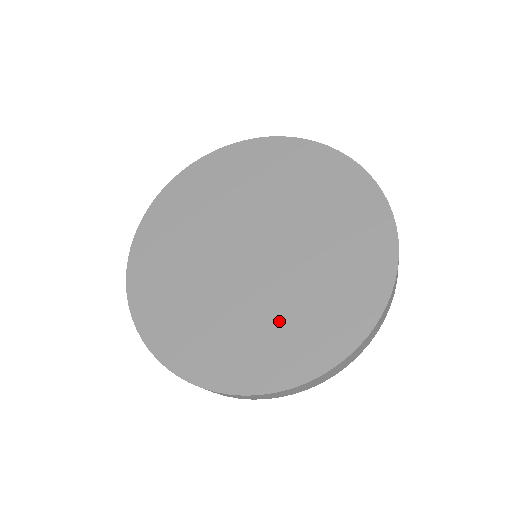
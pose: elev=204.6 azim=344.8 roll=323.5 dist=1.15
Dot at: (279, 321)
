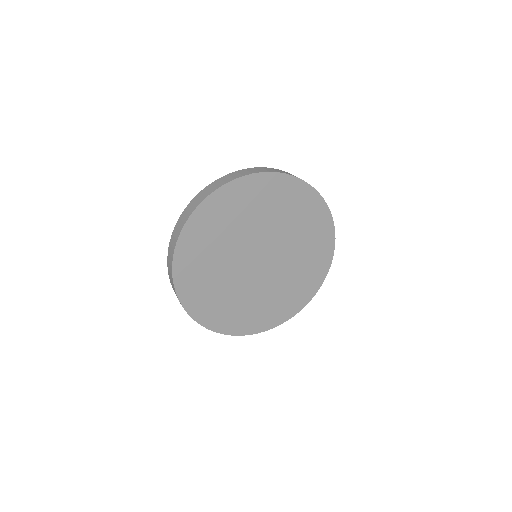
Dot at: (250, 304)
